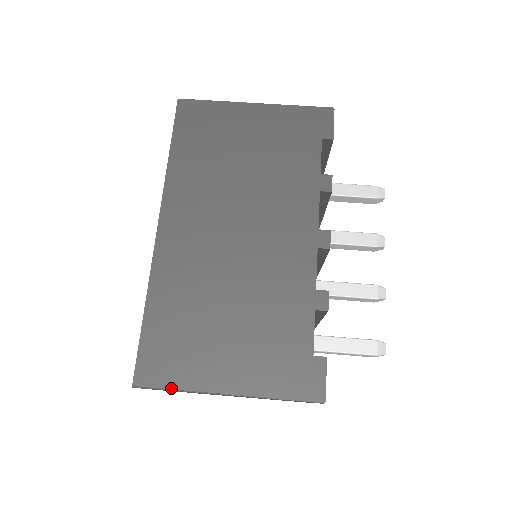
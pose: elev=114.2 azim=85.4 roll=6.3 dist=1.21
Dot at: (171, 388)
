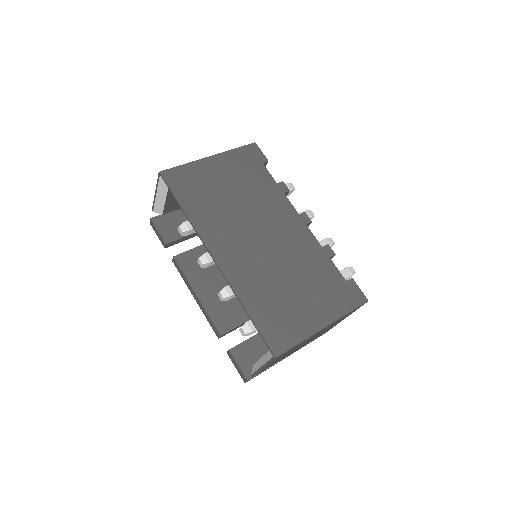
Dot at: (296, 344)
